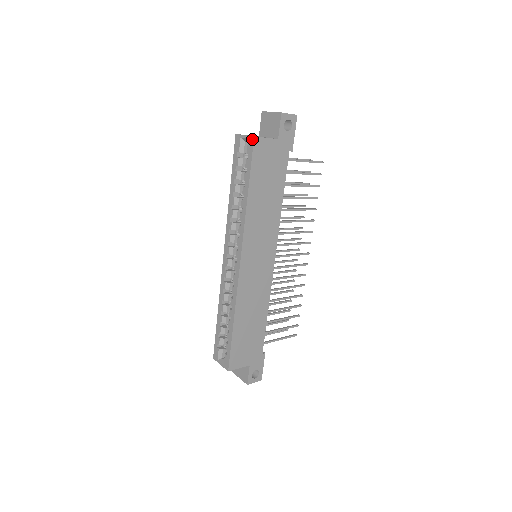
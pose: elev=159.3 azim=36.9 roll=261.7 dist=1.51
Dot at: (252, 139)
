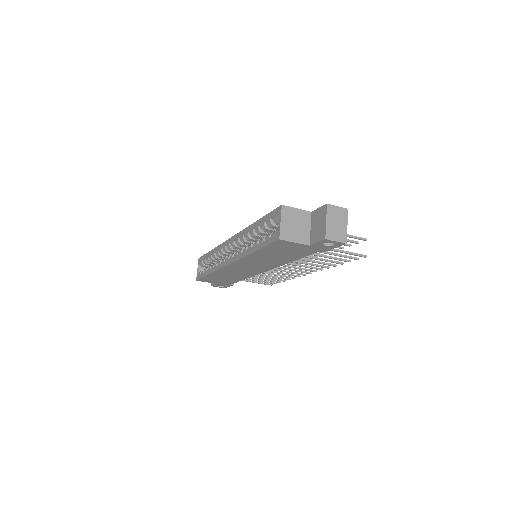
Dot at: (278, 237)
